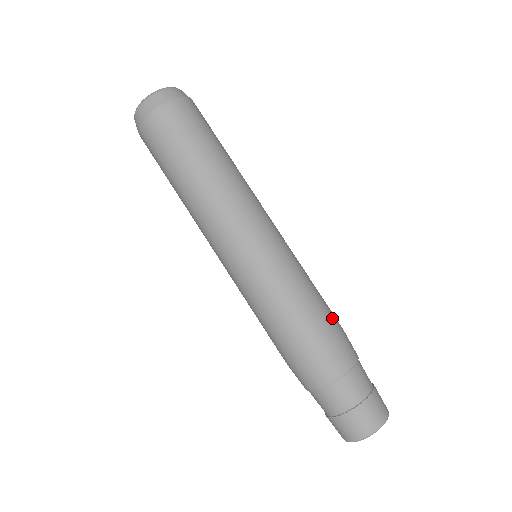
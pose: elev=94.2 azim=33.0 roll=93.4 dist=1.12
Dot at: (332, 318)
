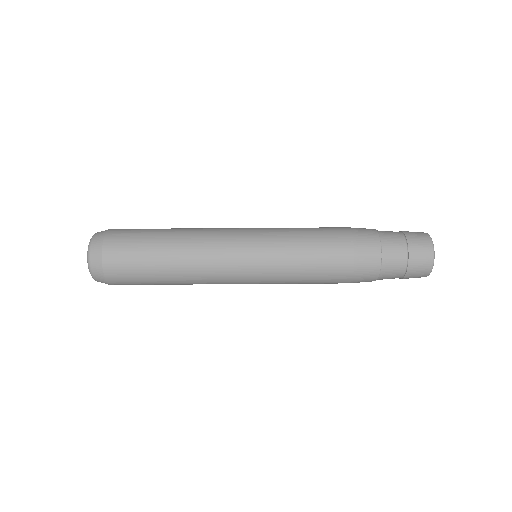
Dot at: (336, 231)
